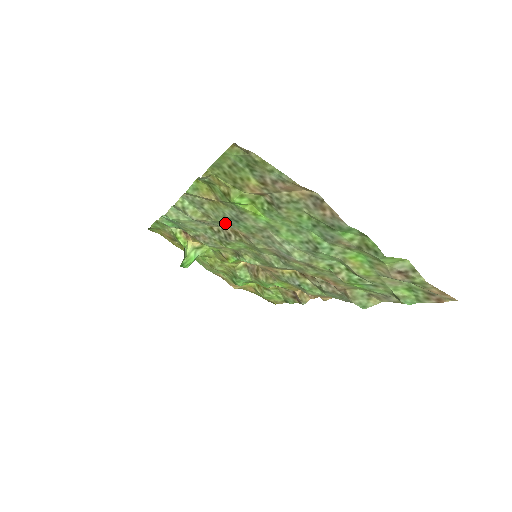
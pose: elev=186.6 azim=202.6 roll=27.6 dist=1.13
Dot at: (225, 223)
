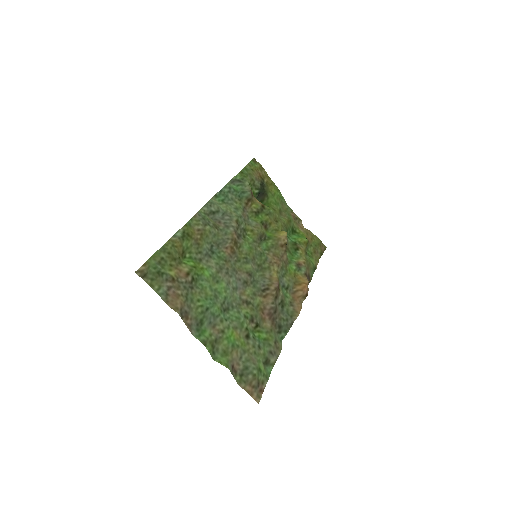
Dot at: (218, 242)
